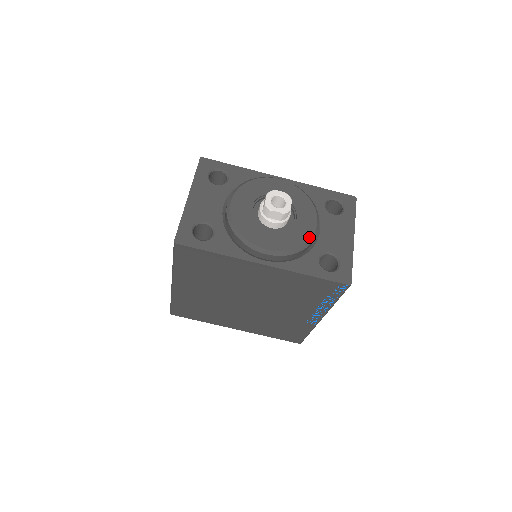
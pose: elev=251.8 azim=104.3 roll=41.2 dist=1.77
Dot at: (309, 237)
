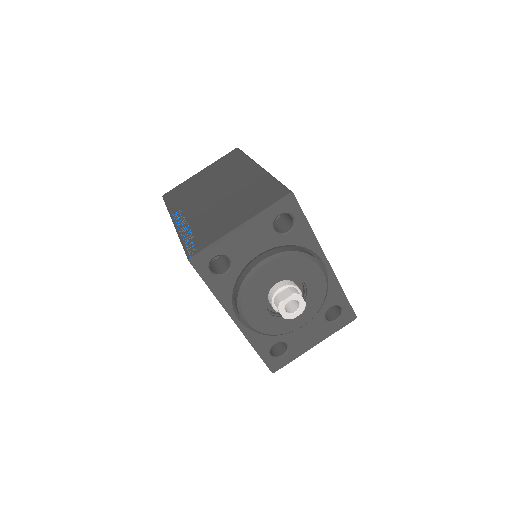
Dot at: (285, 332)
